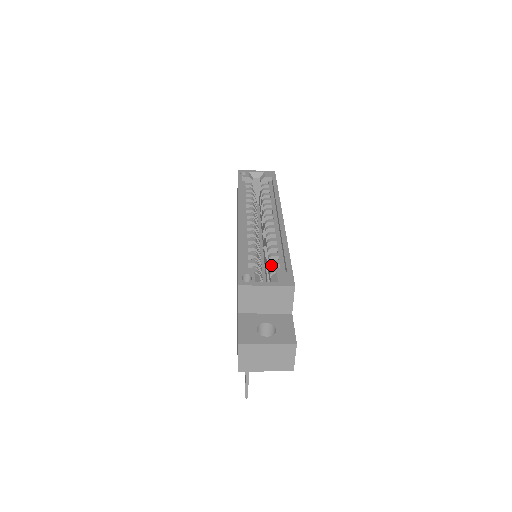
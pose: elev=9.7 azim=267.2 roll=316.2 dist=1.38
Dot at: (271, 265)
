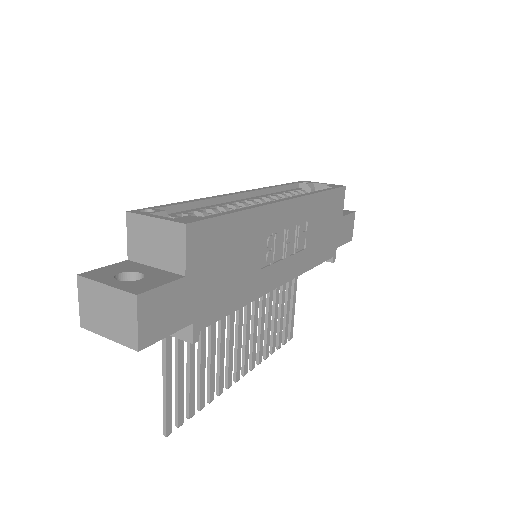
Dot at: occluded
